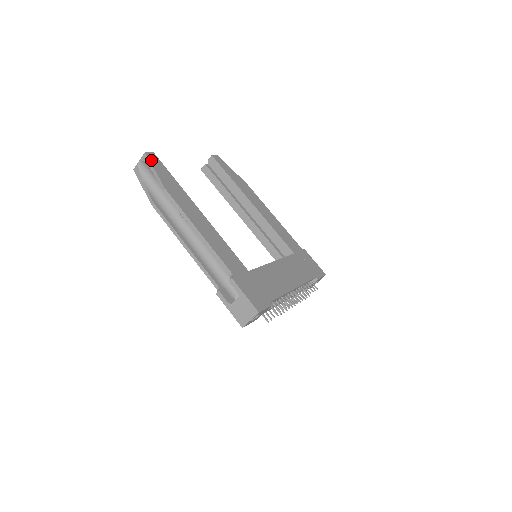
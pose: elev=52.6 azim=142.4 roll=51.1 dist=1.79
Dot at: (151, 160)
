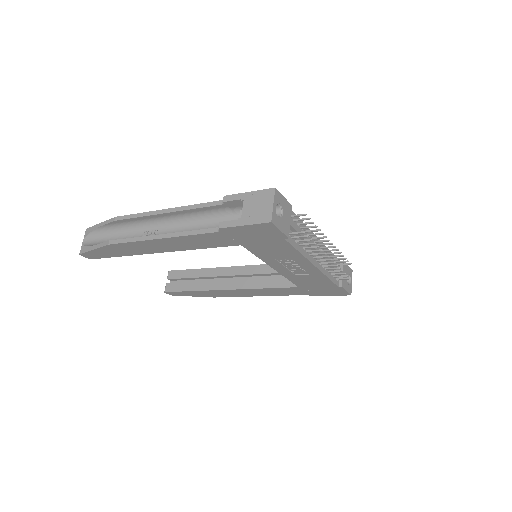
Dot at: occluded
